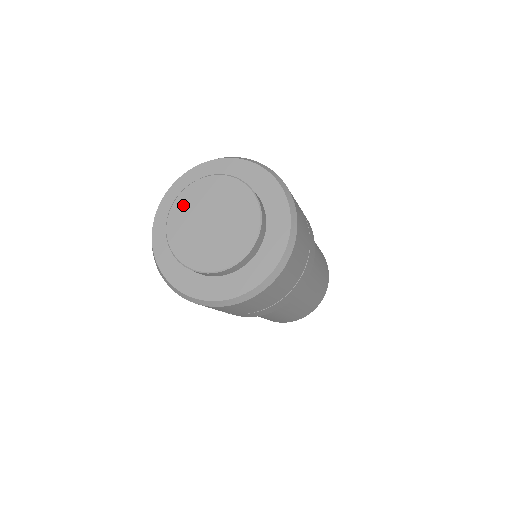
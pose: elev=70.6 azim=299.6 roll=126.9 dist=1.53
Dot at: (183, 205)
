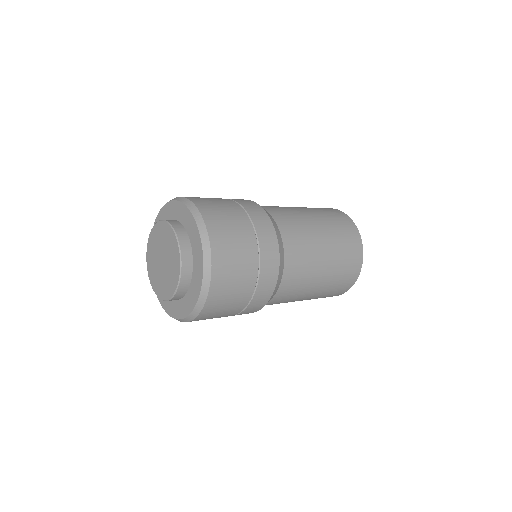
Dot at: (150, 252)
